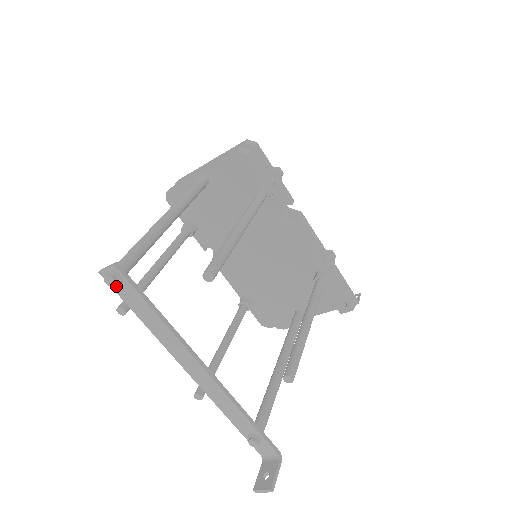
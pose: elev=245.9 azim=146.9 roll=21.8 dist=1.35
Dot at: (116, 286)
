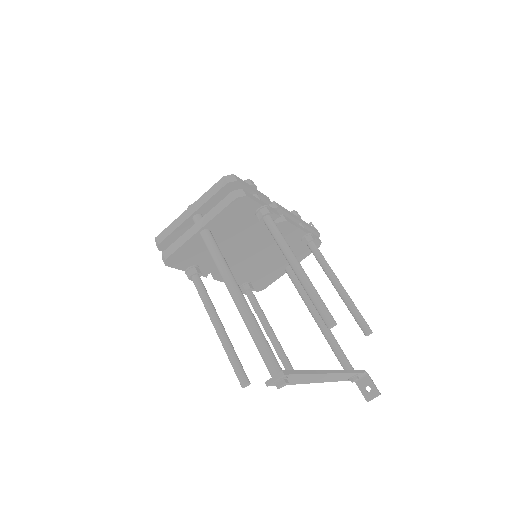
Dot at: occluded
